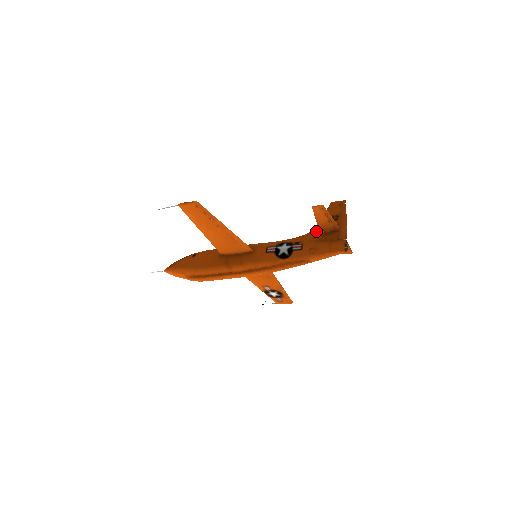
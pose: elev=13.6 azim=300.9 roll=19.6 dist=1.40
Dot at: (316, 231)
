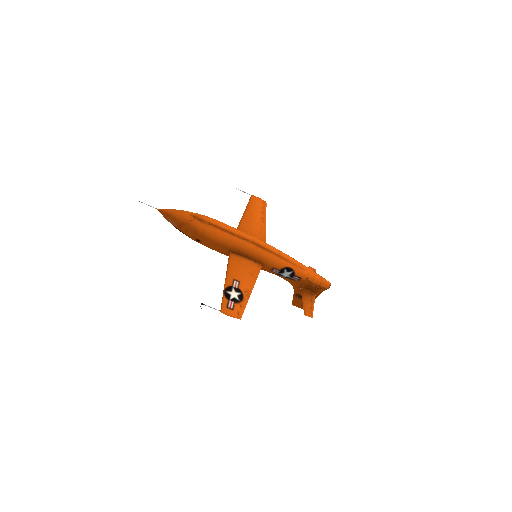
Dot at: (297, 285)
